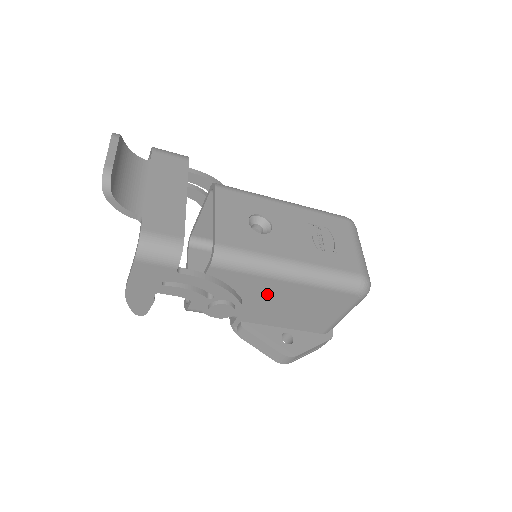
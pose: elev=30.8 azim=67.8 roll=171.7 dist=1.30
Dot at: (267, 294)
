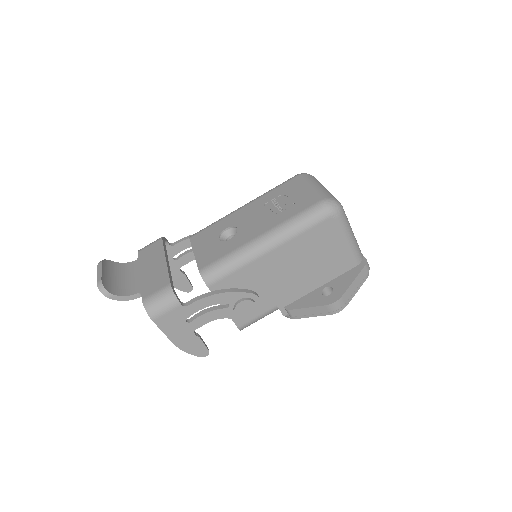
Dot at: (270, 273)
